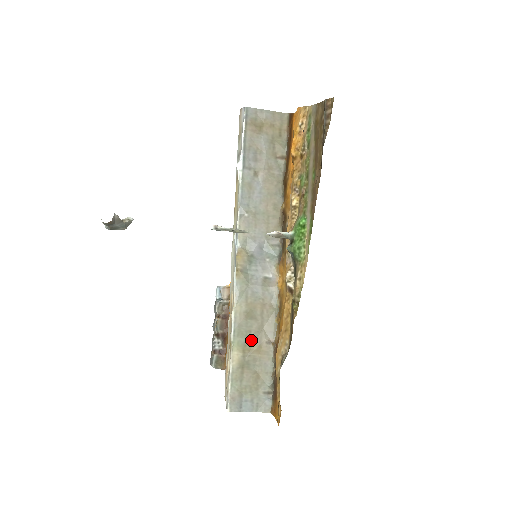
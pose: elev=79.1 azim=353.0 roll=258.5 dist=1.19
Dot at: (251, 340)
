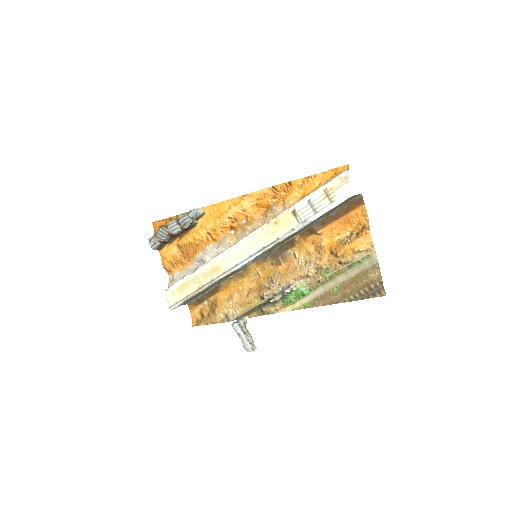
Dot at: occluded
